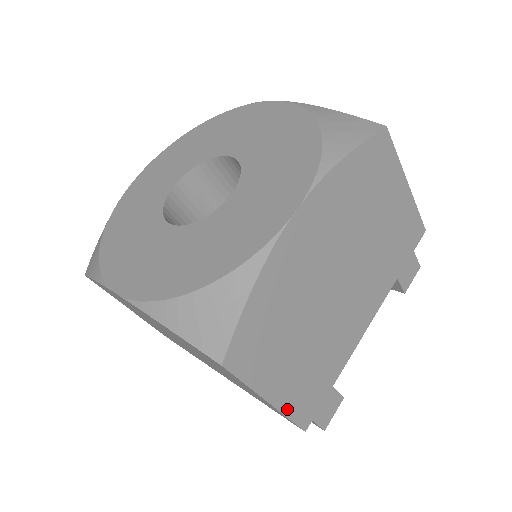
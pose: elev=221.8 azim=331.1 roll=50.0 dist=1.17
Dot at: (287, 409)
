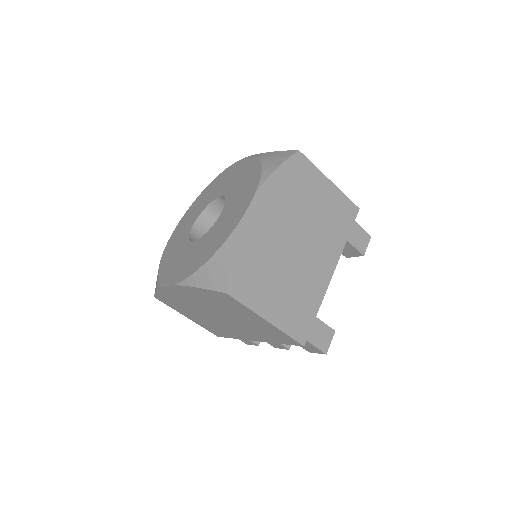
Dot at: (283, 327)
